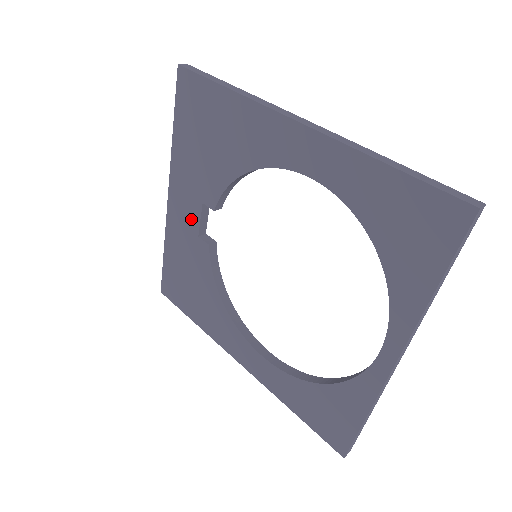
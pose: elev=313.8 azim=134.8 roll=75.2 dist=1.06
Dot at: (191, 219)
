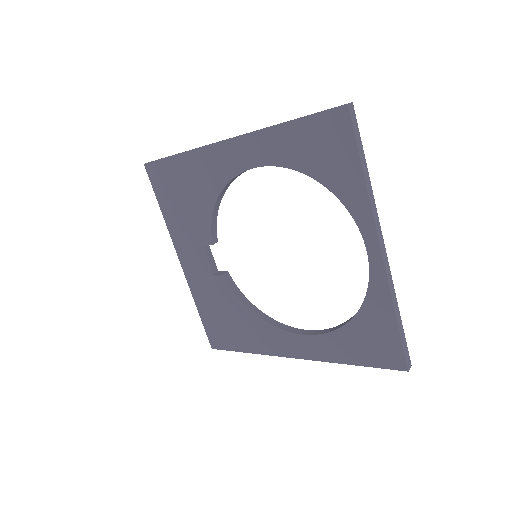
Dot at: (202, 265)
